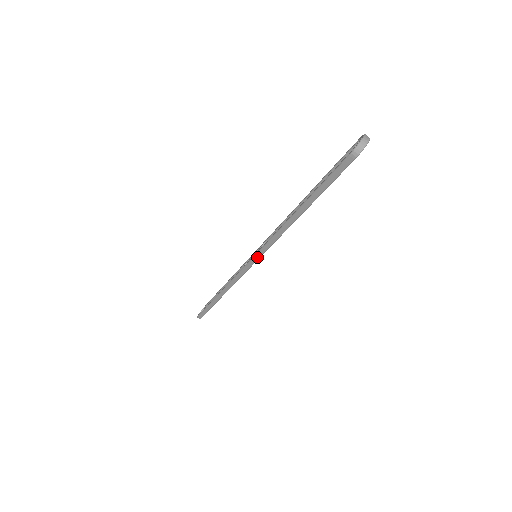
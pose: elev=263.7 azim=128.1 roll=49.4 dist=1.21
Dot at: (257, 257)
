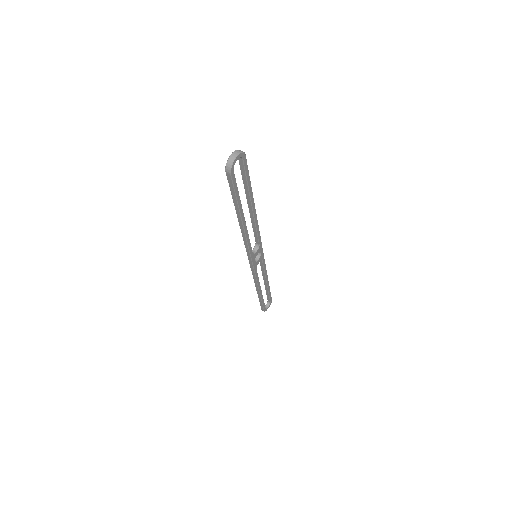
Dot at: (249, 258)
